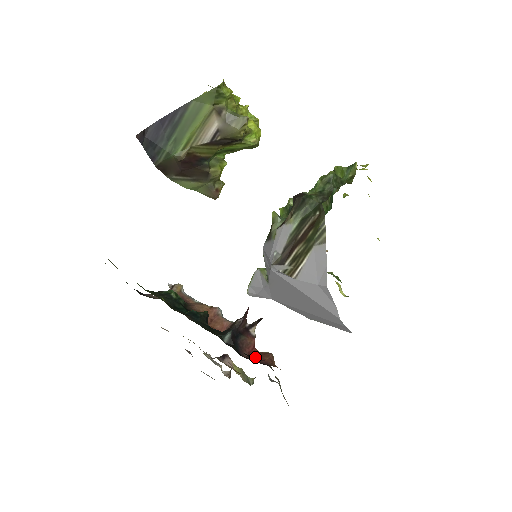
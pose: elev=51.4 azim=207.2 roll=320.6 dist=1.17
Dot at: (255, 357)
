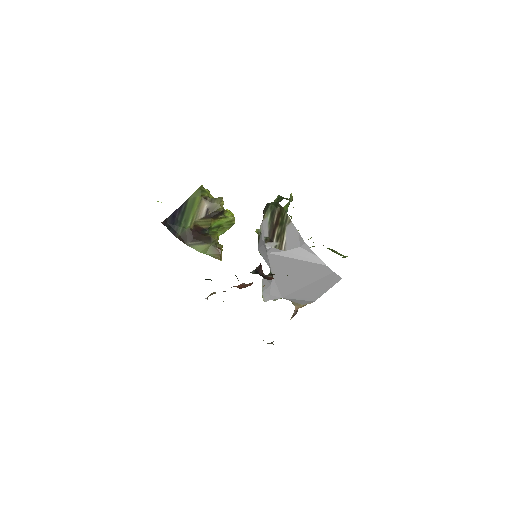
Dot at: occluded
